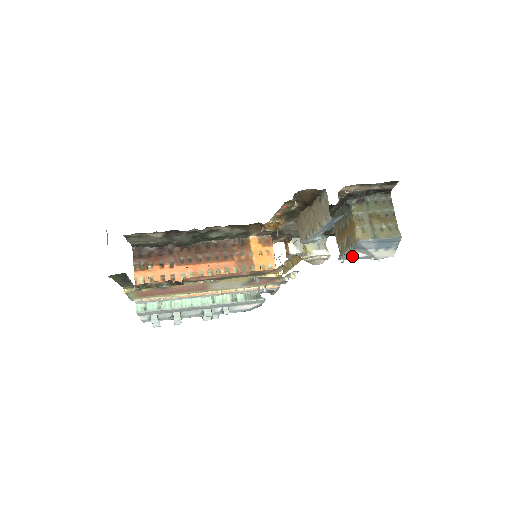
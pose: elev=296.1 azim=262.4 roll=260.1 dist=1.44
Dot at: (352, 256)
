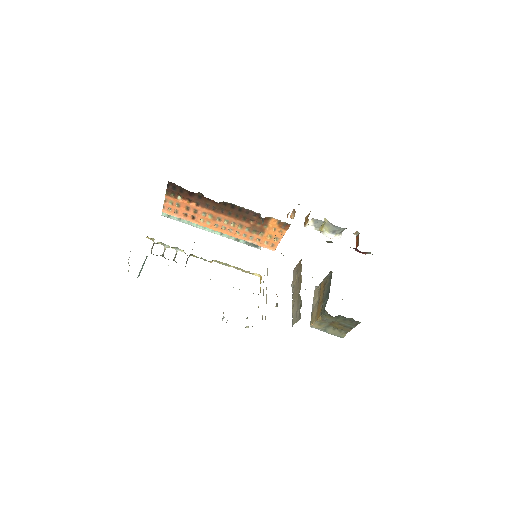
Dot at: occluded
